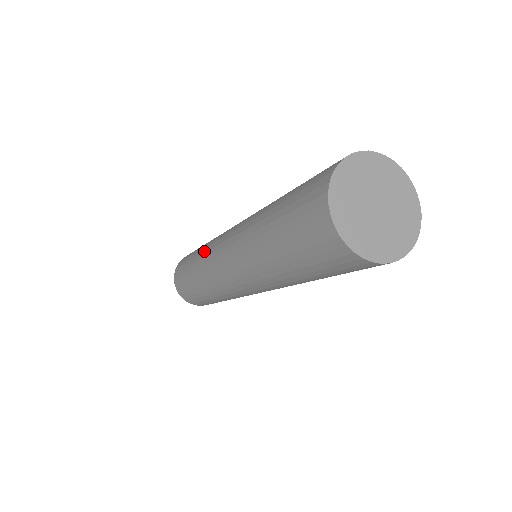
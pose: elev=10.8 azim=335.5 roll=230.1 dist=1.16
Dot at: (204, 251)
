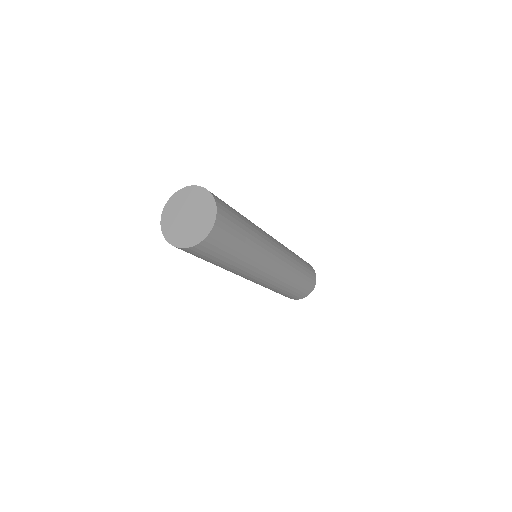
Dot at: occluded
